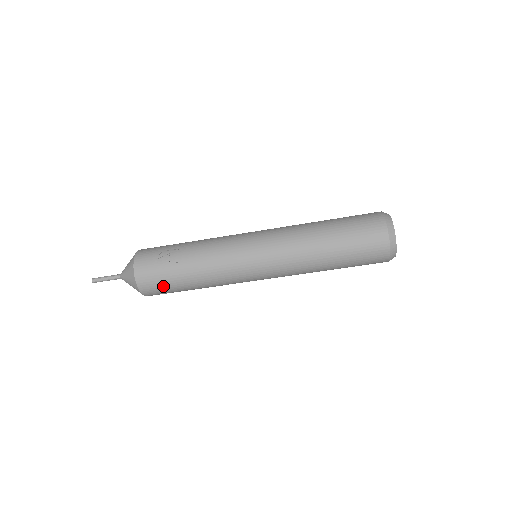
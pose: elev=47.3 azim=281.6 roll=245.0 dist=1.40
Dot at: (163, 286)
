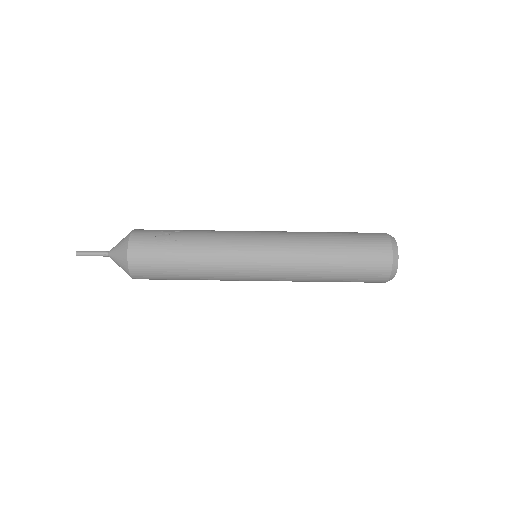
Dot at: (155, 263)
